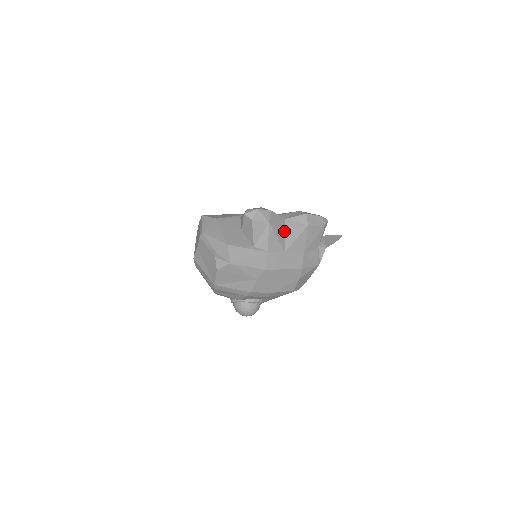
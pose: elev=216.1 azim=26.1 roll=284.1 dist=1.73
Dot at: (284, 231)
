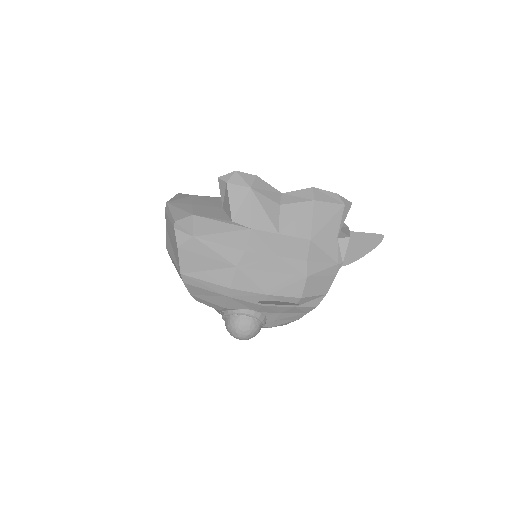
Dot at: (278, 206)
